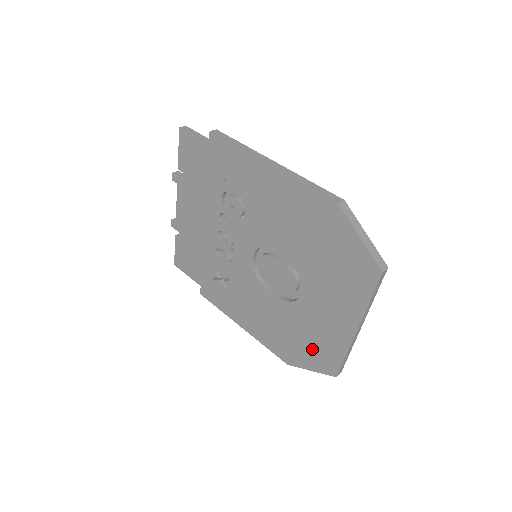
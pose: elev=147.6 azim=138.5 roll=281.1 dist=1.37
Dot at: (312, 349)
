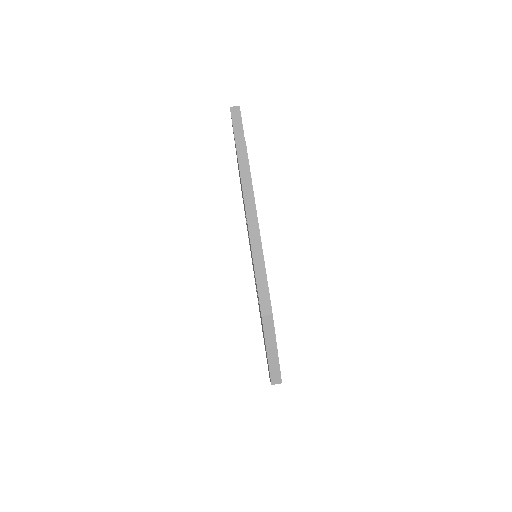
Dot at: occluded
